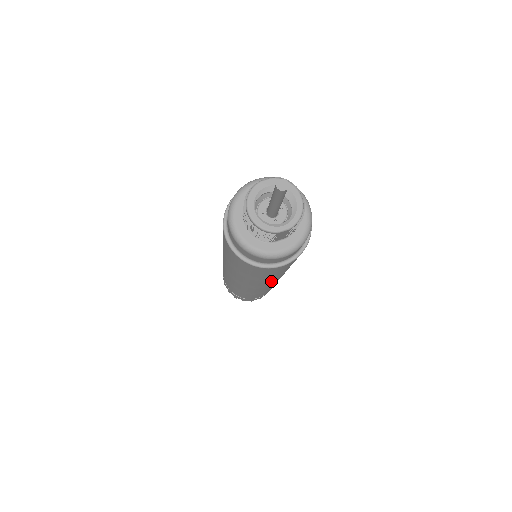
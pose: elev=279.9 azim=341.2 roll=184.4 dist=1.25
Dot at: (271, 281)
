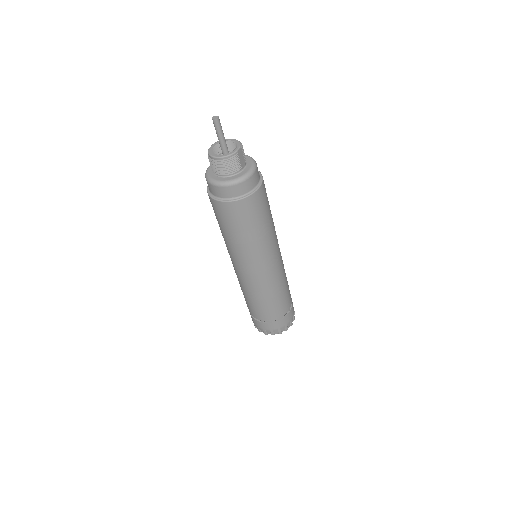
Dot at: (273, 239)
